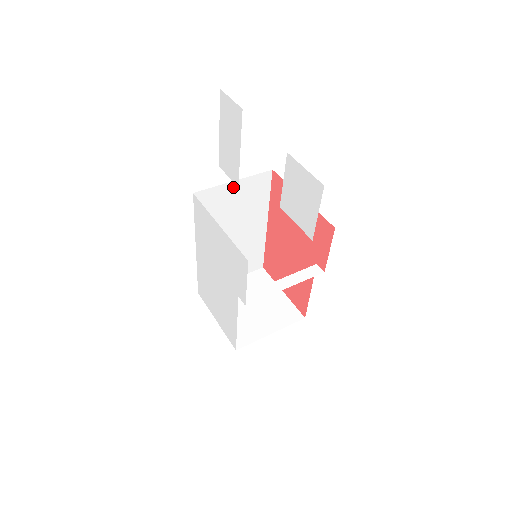
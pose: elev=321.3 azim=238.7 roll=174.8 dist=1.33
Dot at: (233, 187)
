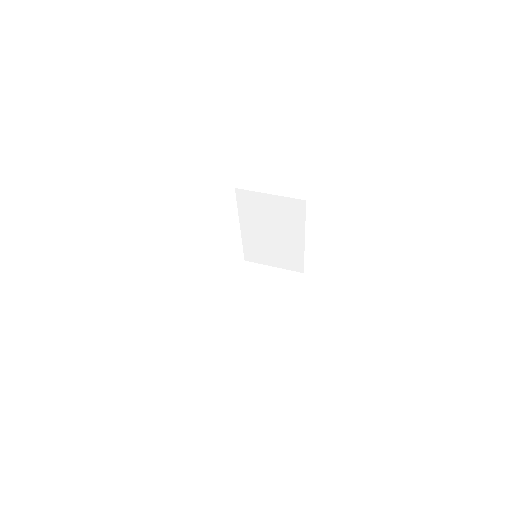
Dot at: (269, 198)
